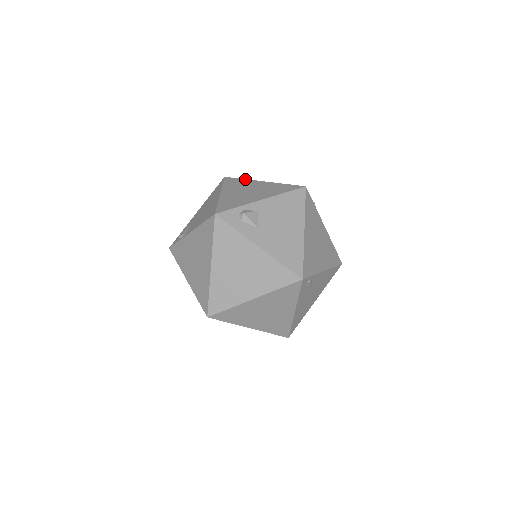
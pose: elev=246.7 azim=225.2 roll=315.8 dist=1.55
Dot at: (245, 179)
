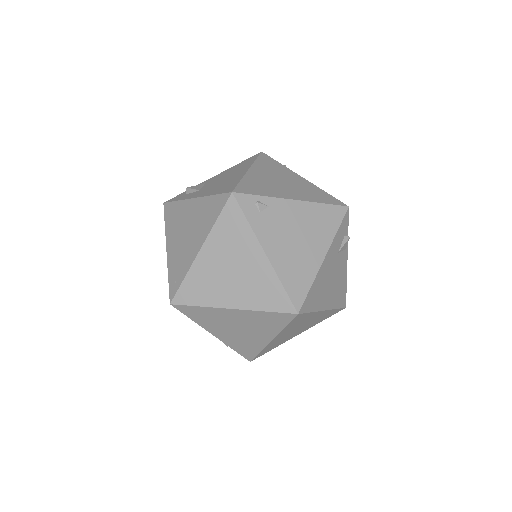
Dot at: occluded
